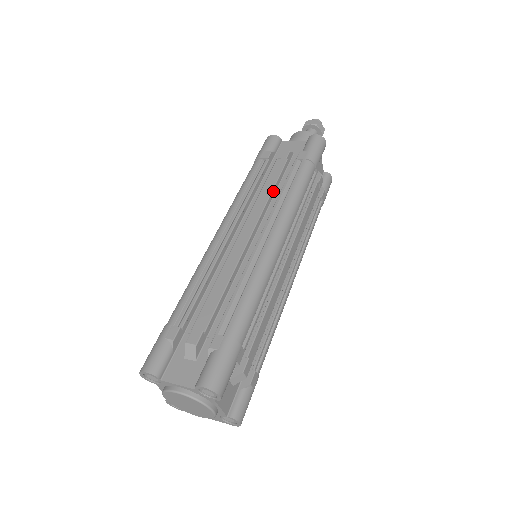
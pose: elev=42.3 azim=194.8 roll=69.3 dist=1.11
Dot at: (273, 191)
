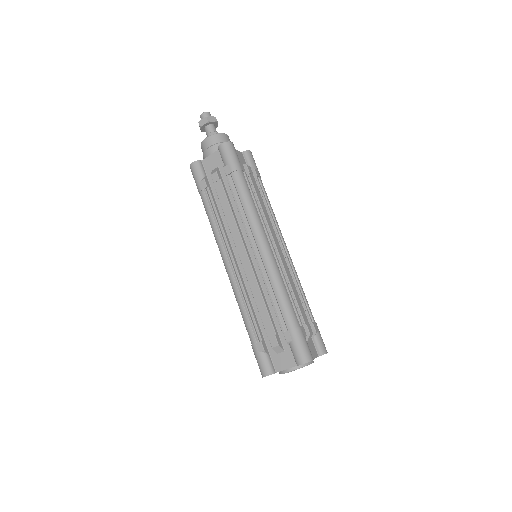
Dot at: (232, 212)
